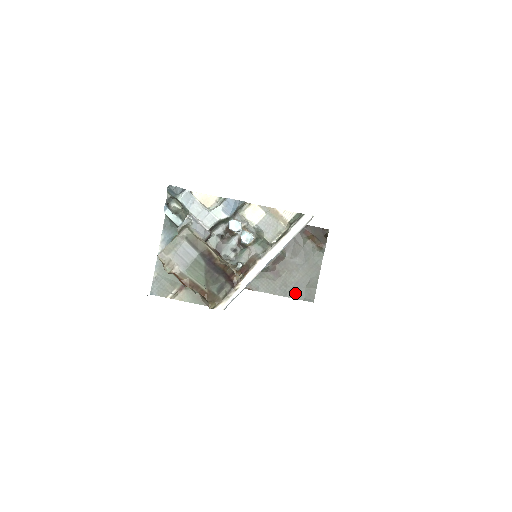
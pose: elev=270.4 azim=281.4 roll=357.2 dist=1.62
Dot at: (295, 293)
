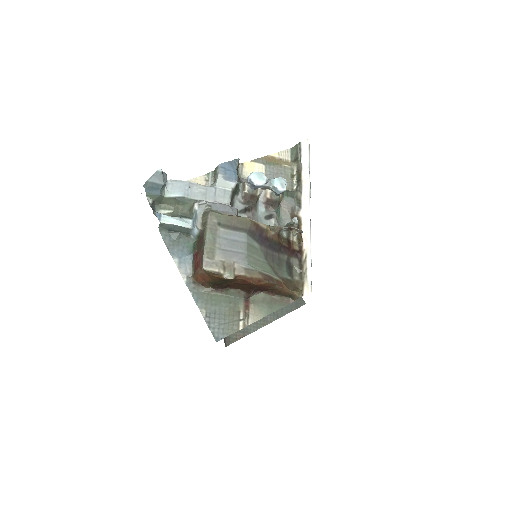
Dot at: (284, 308)
